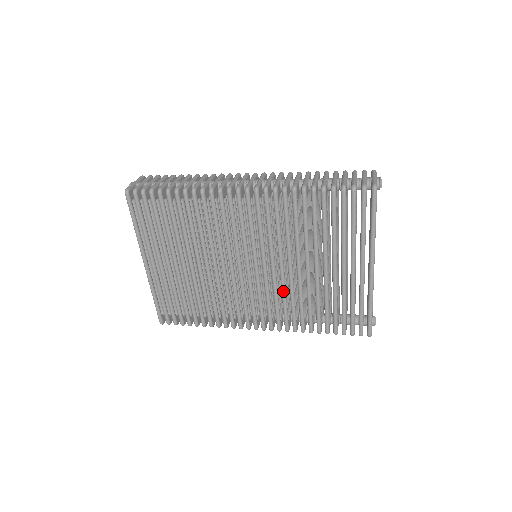
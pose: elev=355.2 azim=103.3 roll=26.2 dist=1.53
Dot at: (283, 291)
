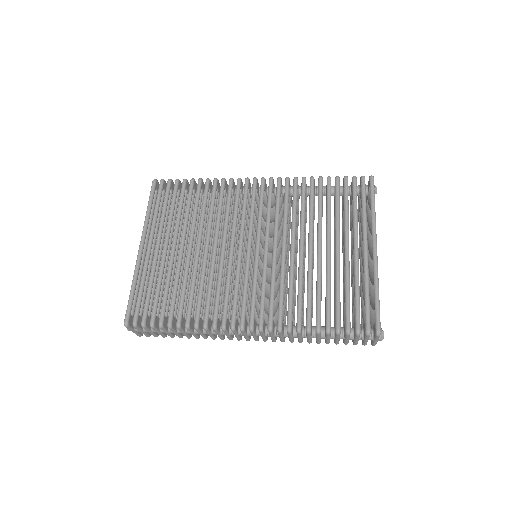
Dot at: (282, 274)
